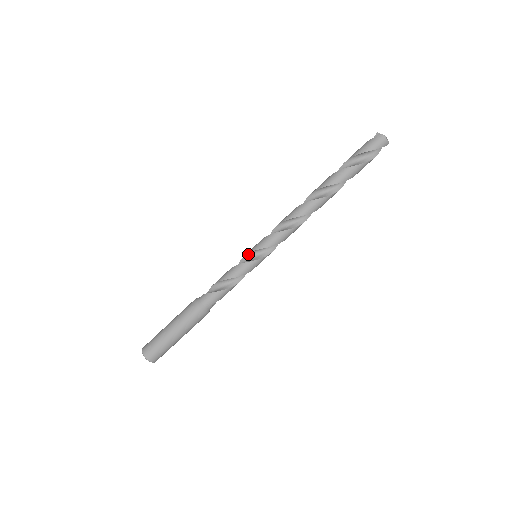
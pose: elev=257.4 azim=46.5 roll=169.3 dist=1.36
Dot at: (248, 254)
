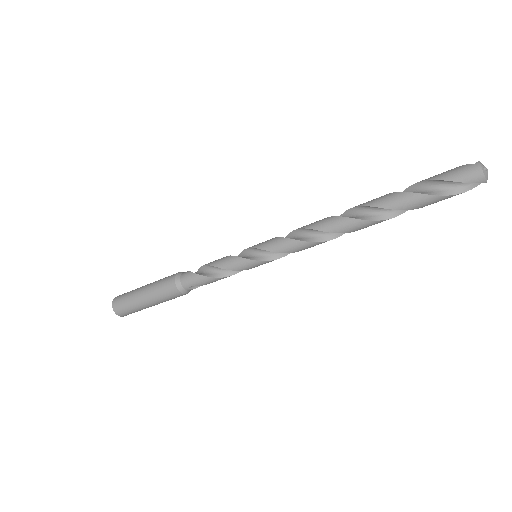
Dot at: (248, 249)
